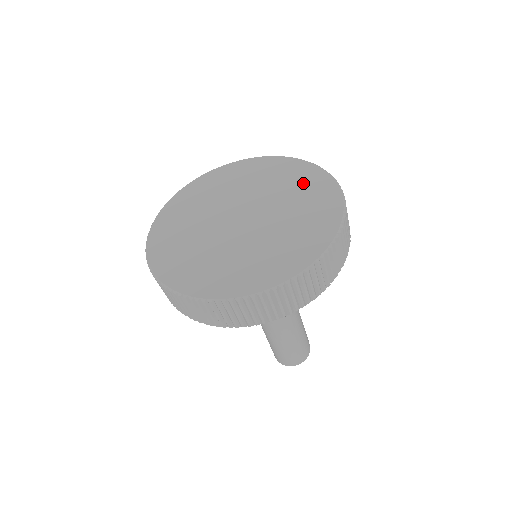
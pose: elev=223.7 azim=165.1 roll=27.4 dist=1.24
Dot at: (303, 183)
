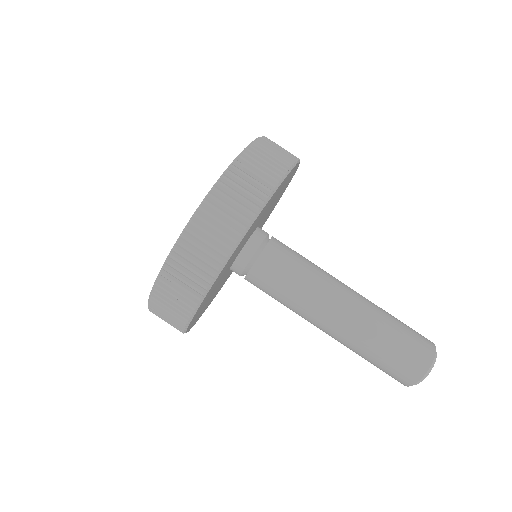
Dot at: occluded
